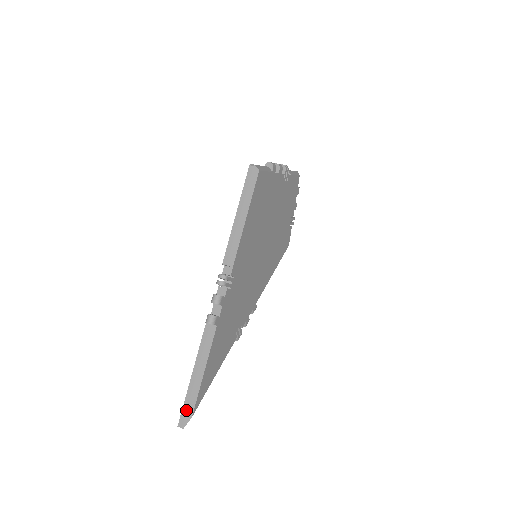
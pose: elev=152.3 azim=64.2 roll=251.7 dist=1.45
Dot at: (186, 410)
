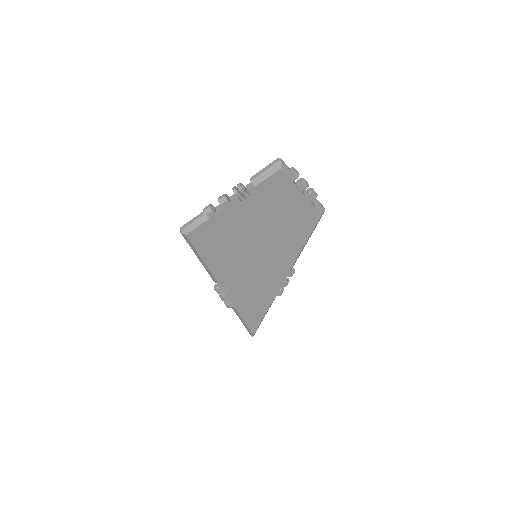
Dot at: occluded
